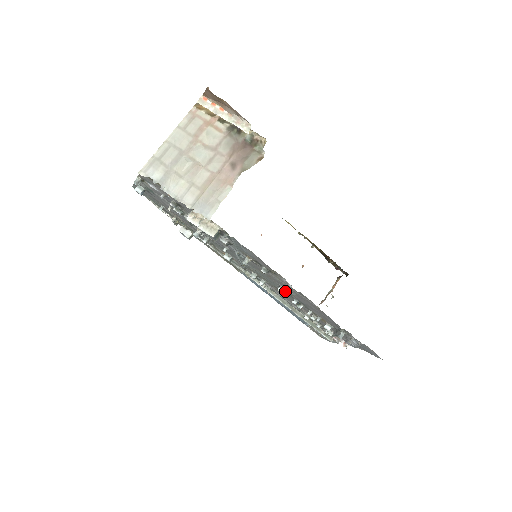
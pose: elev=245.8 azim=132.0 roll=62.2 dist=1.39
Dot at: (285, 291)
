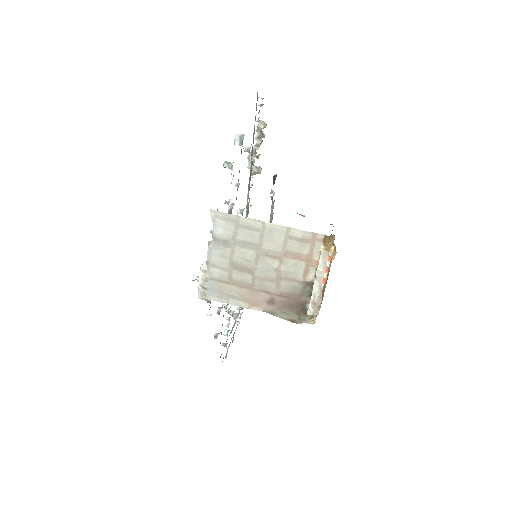
Dot at: occluded
